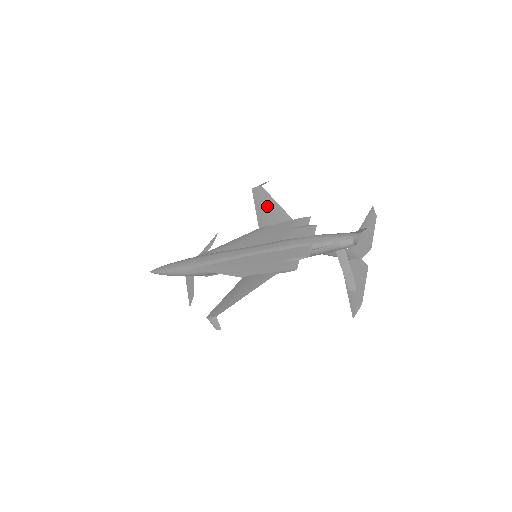
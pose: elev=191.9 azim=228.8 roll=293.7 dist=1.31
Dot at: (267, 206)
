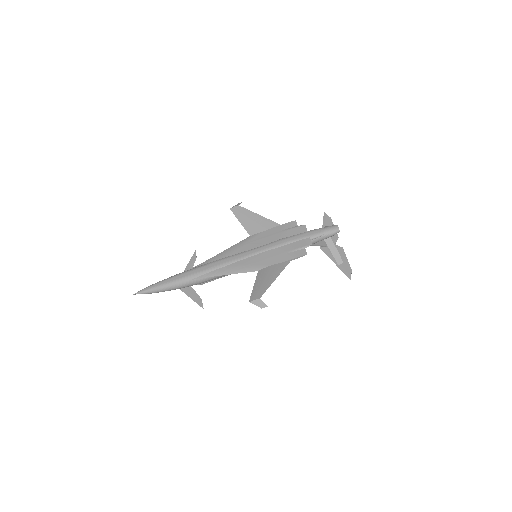
Dot at: (252, 219)
